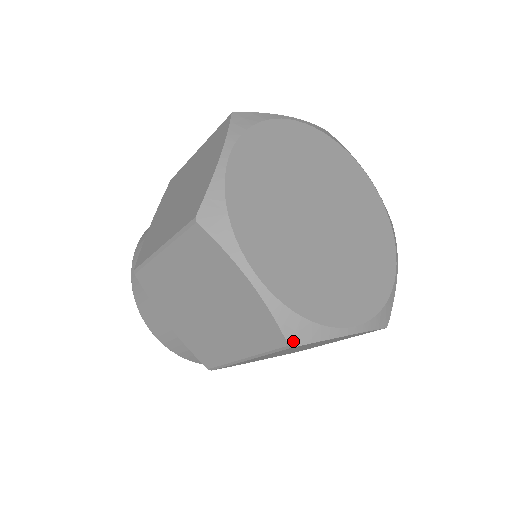
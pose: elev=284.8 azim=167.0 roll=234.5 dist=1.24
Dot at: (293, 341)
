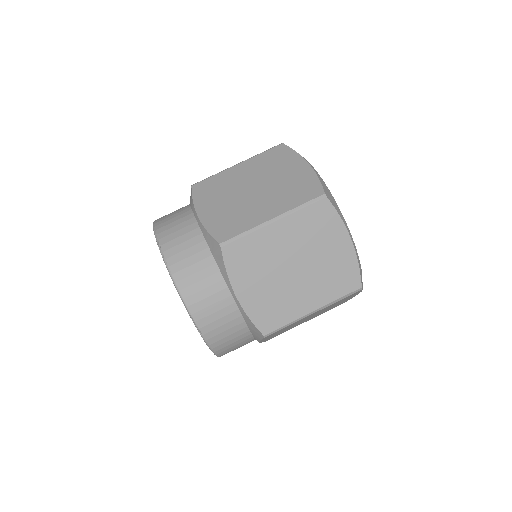
Dot at: occluded
